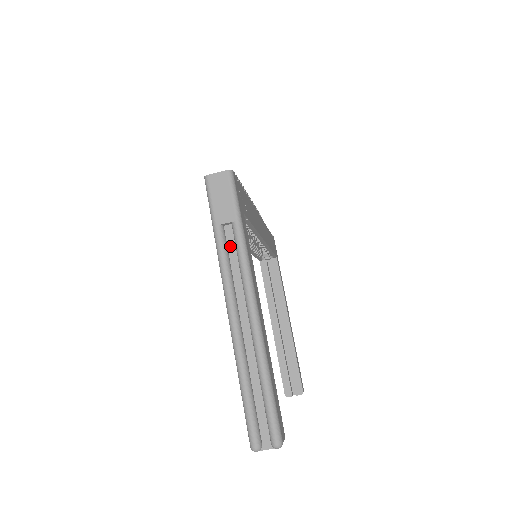
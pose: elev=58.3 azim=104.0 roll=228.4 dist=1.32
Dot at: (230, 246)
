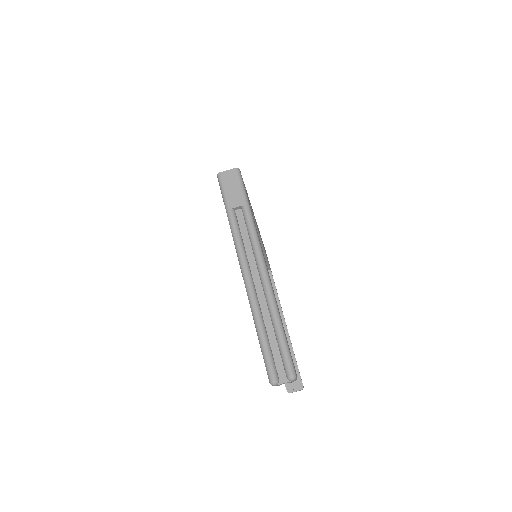
Dot at: (241, 225)
